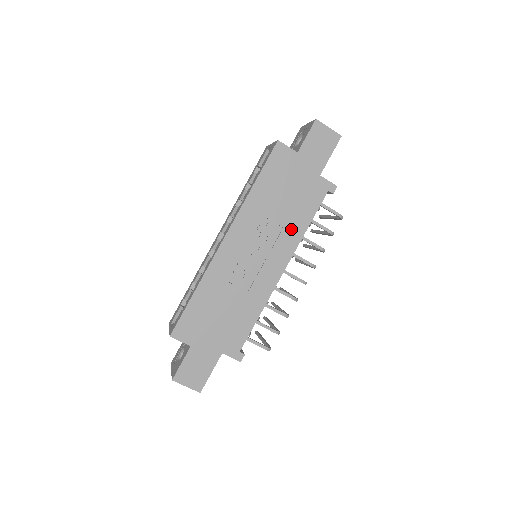
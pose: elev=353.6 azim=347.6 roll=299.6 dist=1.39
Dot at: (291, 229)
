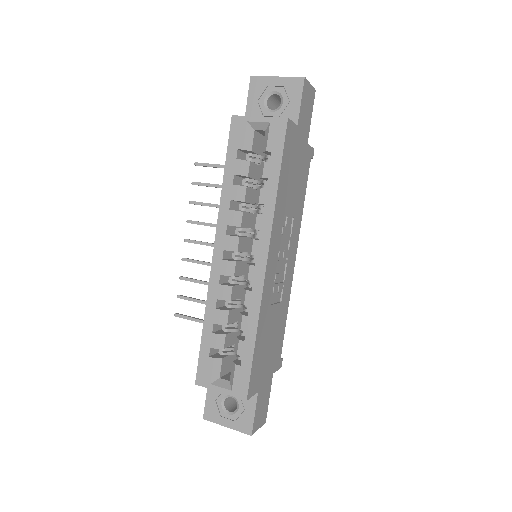
Dot at: (297, 215)
